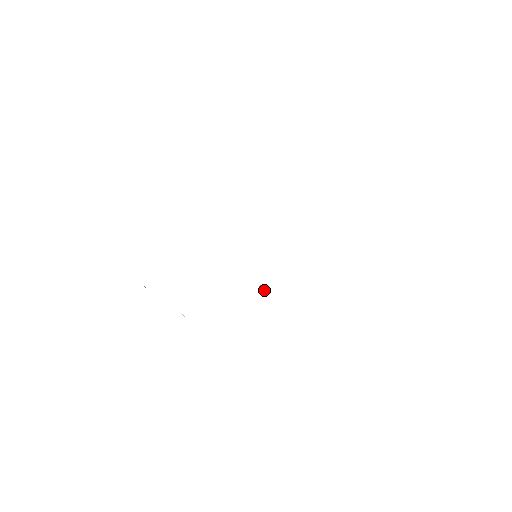
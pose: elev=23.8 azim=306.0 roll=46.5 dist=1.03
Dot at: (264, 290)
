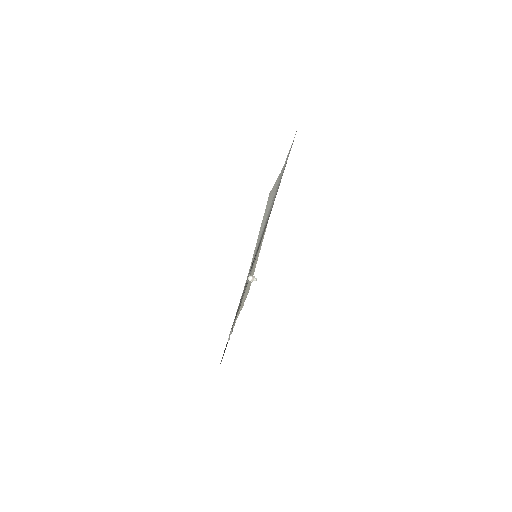
Dot at: (252, 277)
